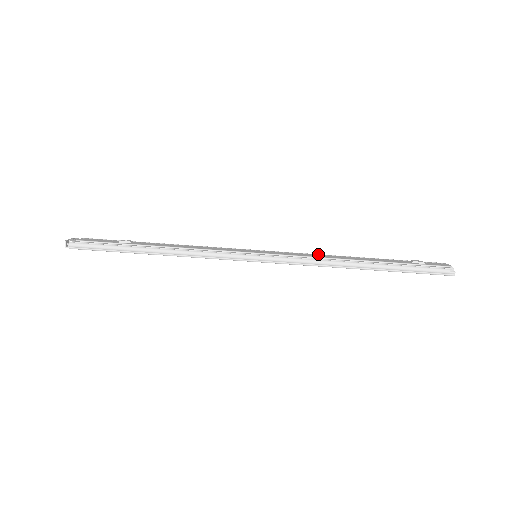
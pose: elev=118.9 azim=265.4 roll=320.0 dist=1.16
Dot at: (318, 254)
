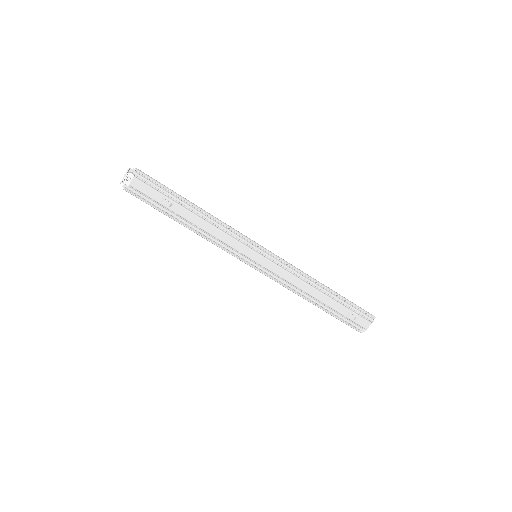
Dot at: (301, 273)
